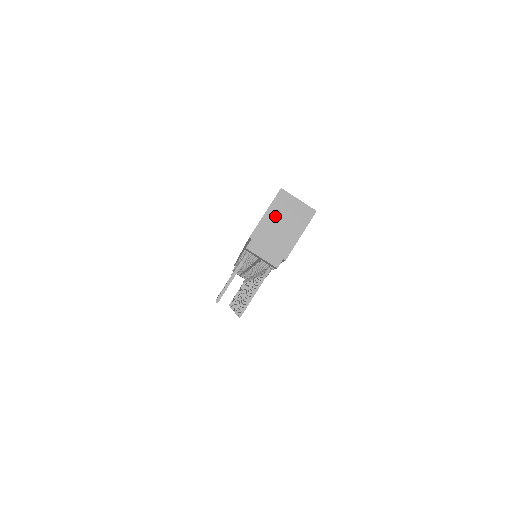
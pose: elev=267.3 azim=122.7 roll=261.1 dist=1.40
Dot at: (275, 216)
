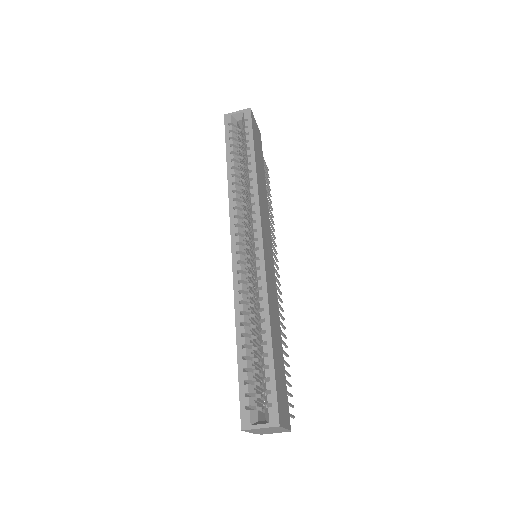
Dot at: (257, 431)
